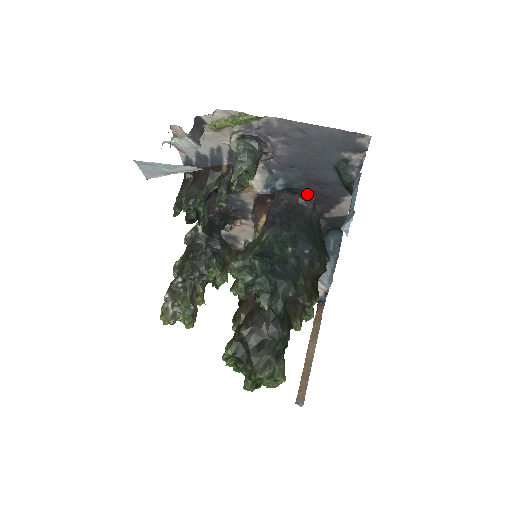
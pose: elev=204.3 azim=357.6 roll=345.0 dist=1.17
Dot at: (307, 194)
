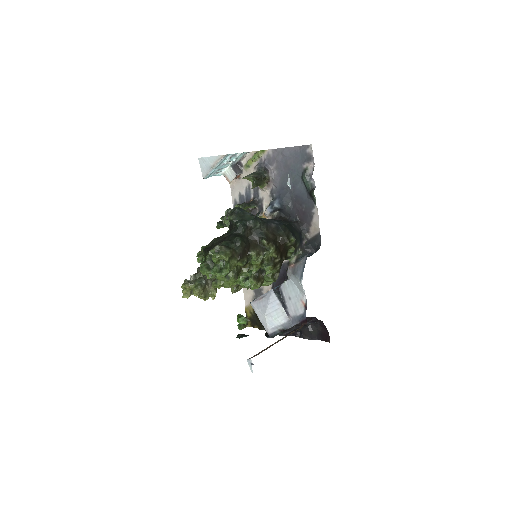
Dot at: (294, 214)
